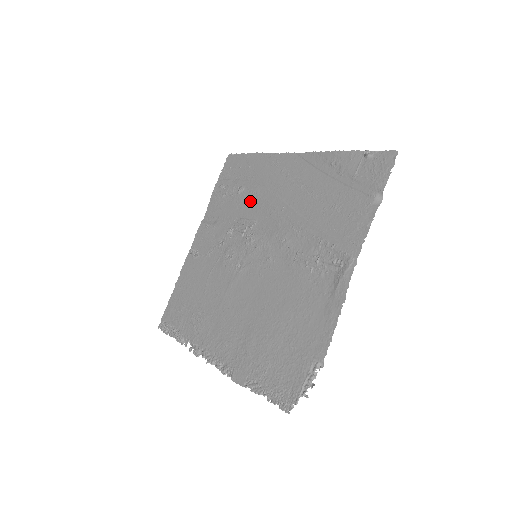
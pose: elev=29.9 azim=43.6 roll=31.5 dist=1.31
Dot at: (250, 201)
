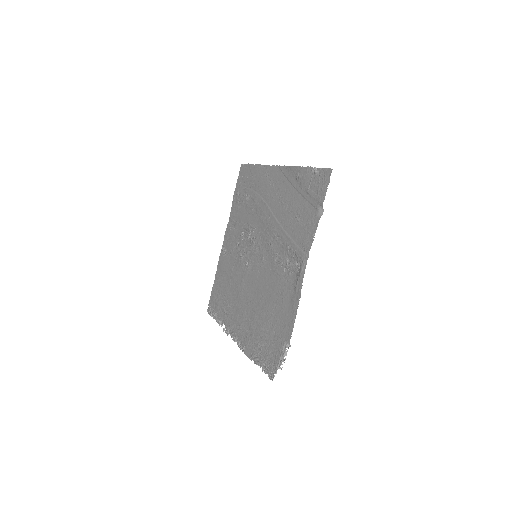
Dot at: (252, 208)
